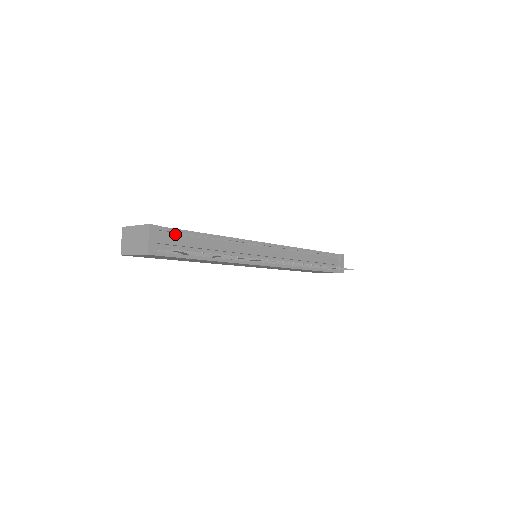
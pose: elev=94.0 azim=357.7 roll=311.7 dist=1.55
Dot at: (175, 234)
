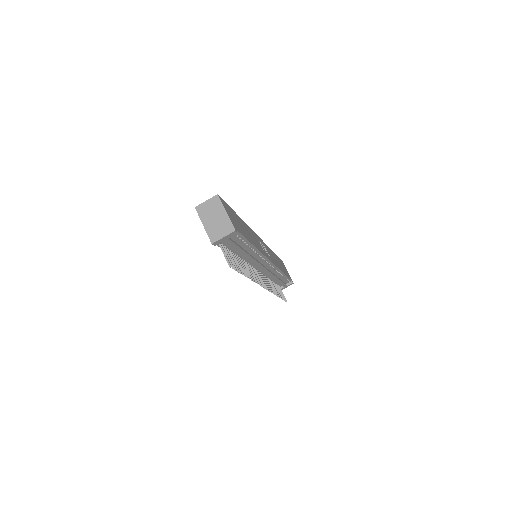
Dot at: (239, 238)
